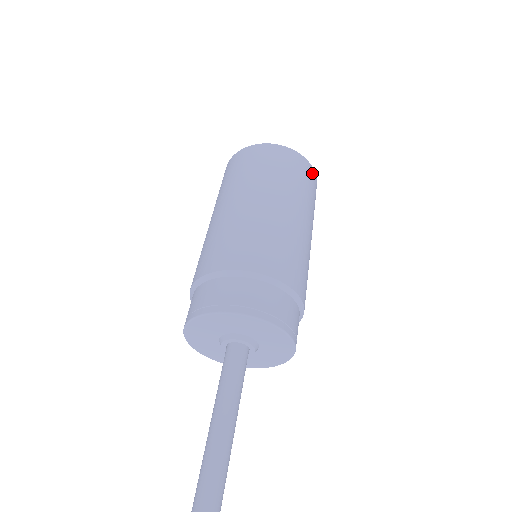
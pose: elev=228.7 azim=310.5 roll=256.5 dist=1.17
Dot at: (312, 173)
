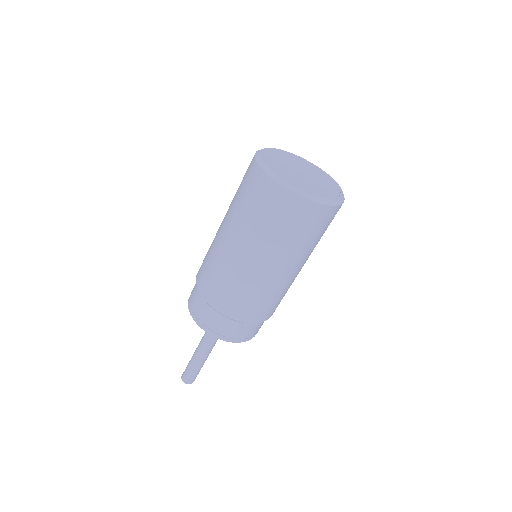
Dot at: (329, 213)
